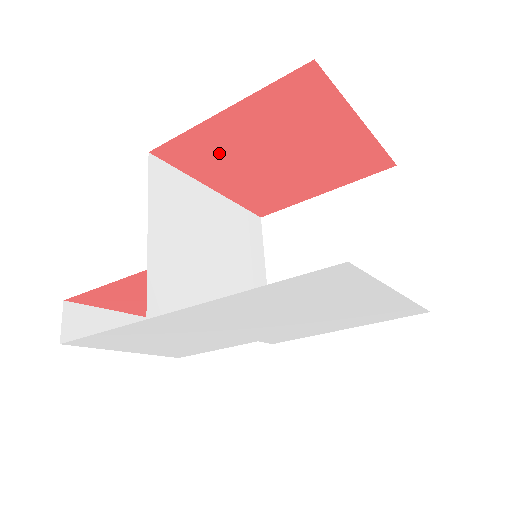
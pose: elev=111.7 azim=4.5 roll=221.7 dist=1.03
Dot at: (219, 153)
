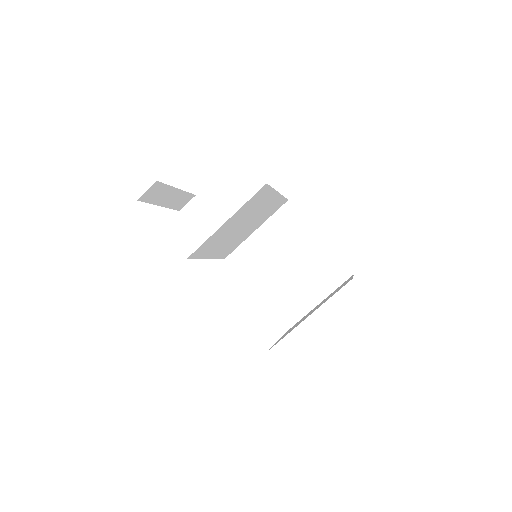
Dot at: occluded
